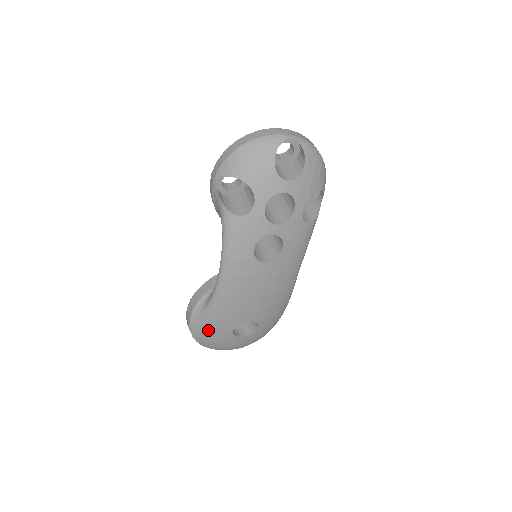
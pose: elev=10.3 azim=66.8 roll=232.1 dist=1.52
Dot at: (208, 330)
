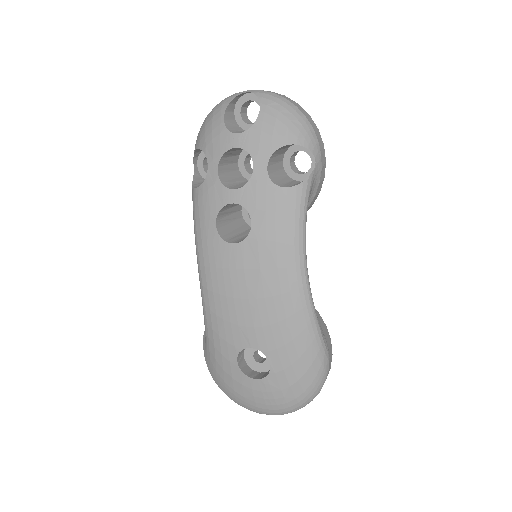
Dot at: (215, 362)
